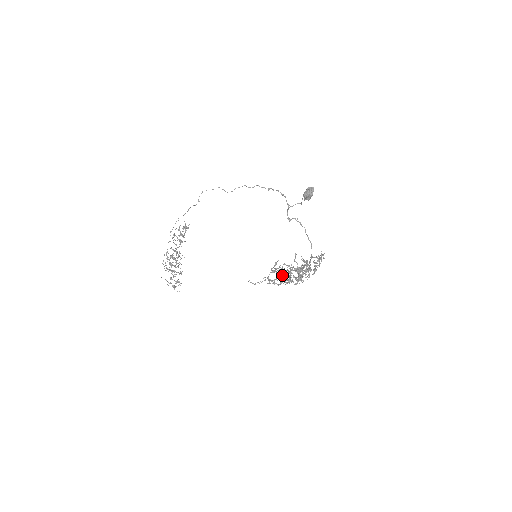
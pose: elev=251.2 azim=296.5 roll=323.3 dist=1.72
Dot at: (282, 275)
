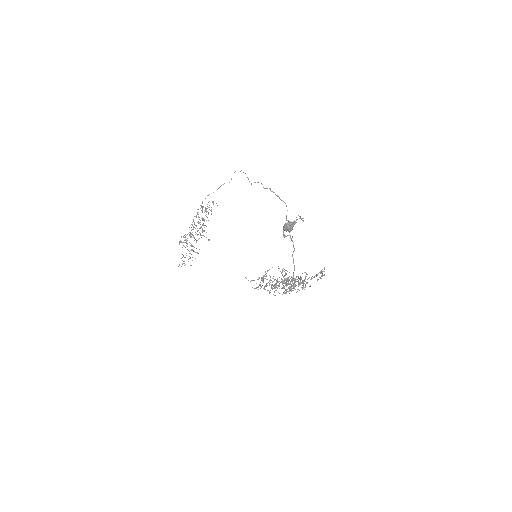
Dot at: (267, 285)
